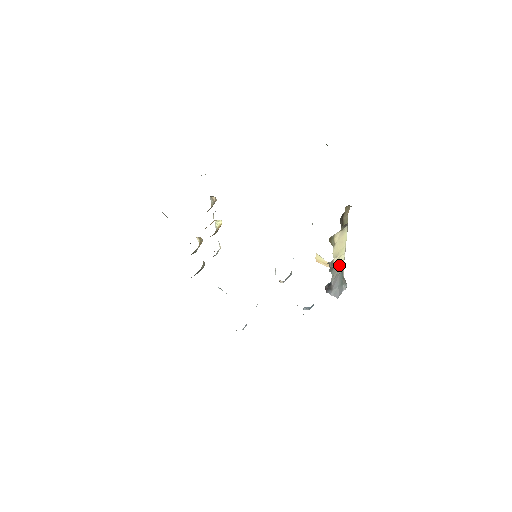
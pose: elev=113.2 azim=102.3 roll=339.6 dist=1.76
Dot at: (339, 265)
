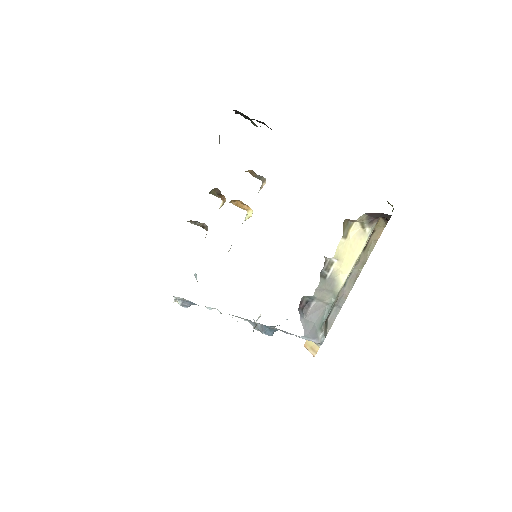
Dot at: (334, 286)
